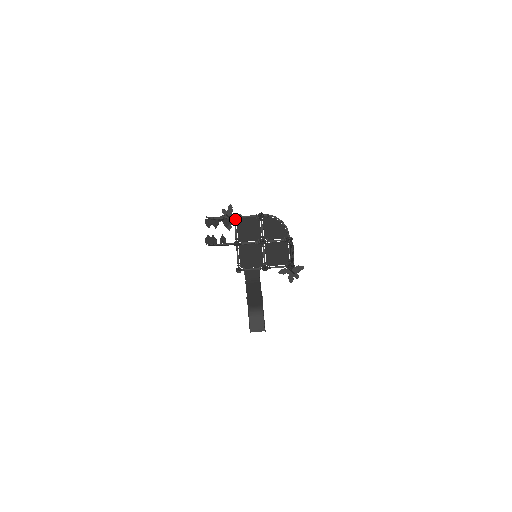
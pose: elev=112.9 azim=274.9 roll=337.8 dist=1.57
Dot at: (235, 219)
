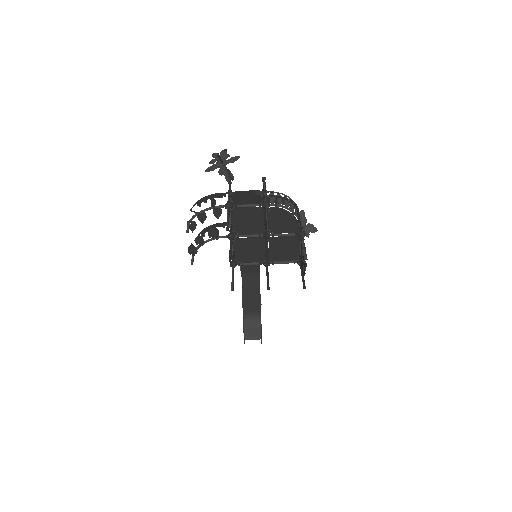
Dot at: (229, 209)
